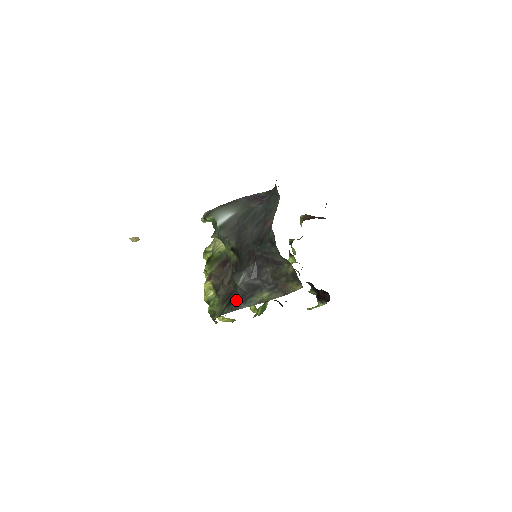
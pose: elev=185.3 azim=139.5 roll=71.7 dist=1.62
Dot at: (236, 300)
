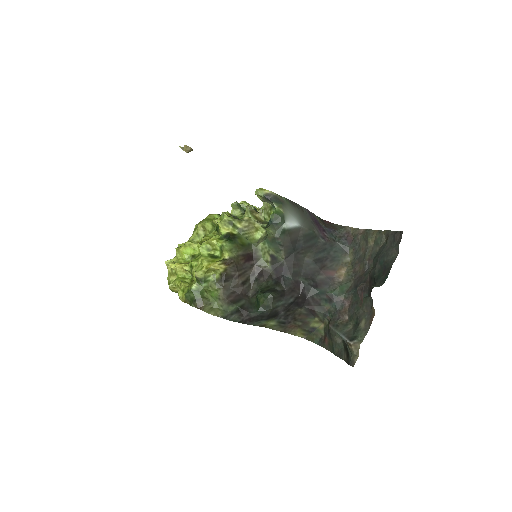
Dot at: (253, 316)
